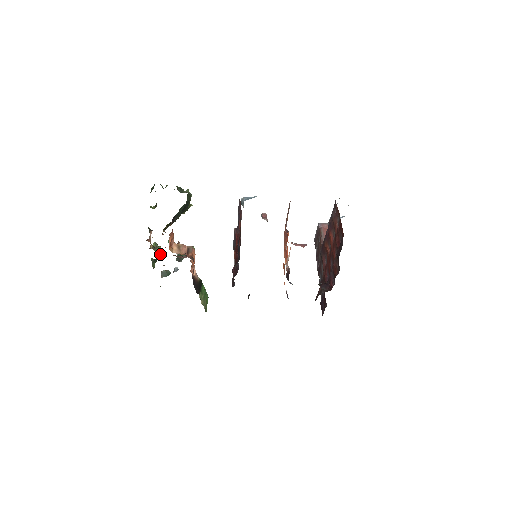
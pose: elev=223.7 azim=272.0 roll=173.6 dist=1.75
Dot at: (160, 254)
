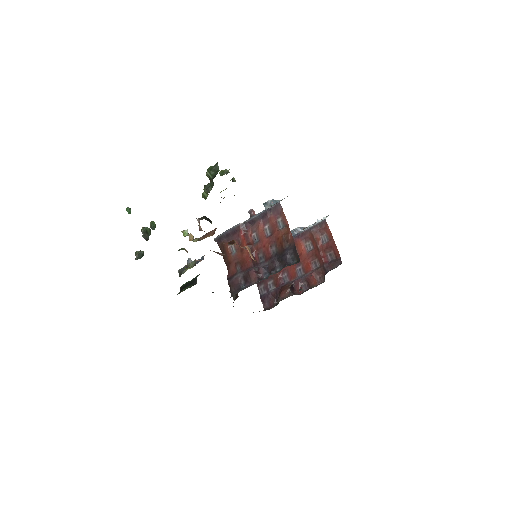
Dot at: occluded
